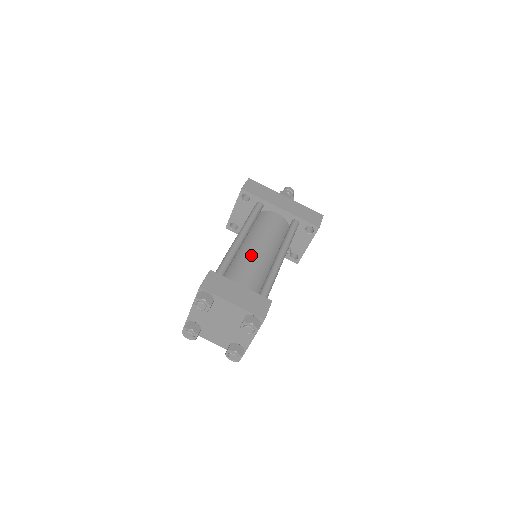
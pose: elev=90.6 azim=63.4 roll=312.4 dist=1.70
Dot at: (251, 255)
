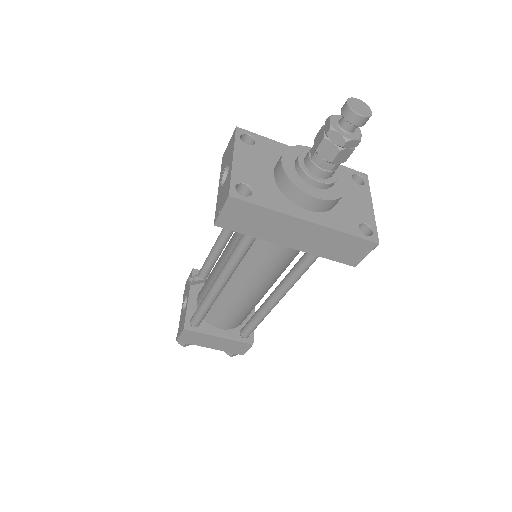
Dot at: (235, 299)
